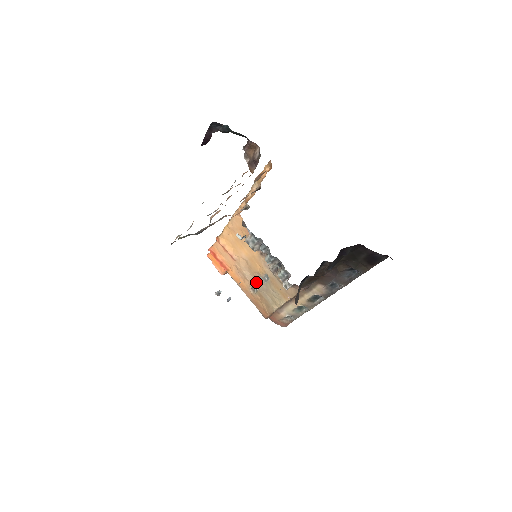
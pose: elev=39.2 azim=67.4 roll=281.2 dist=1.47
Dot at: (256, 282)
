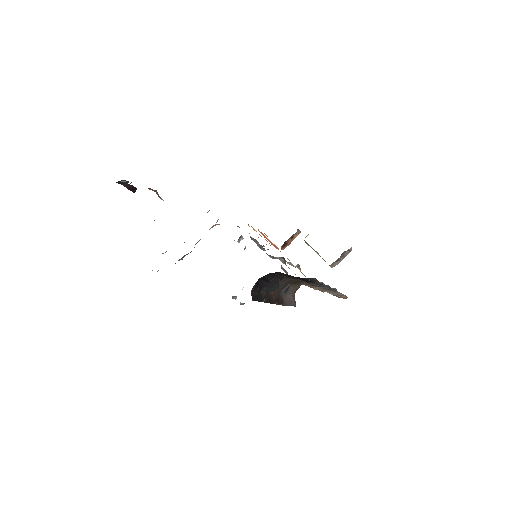
Dot at: occluded
